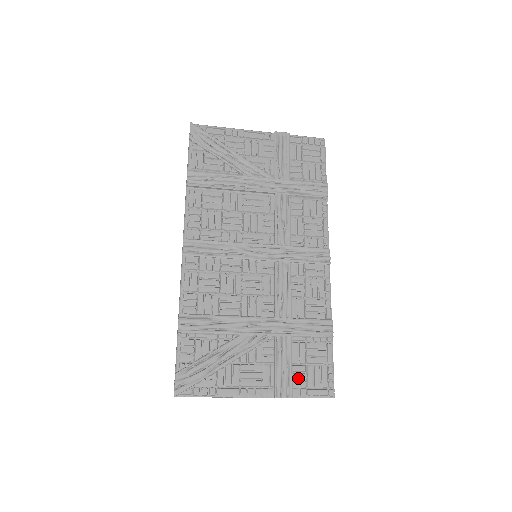
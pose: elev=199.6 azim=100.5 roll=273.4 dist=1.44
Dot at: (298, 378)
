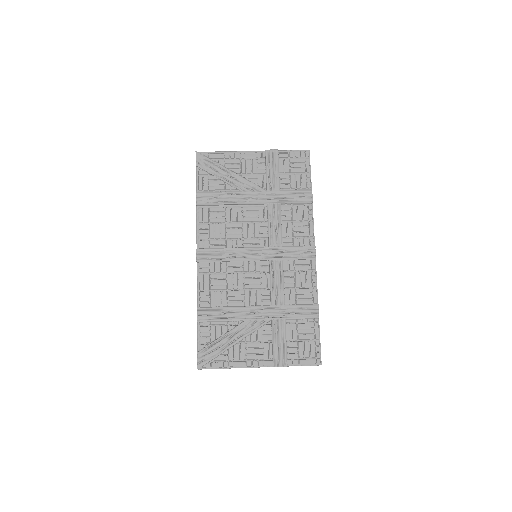
Dot at: (291, 351)
